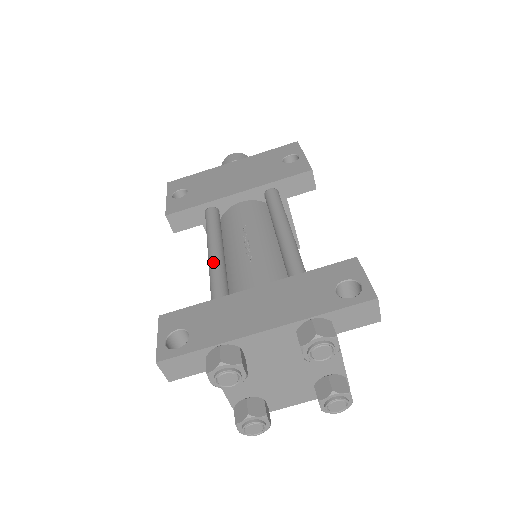
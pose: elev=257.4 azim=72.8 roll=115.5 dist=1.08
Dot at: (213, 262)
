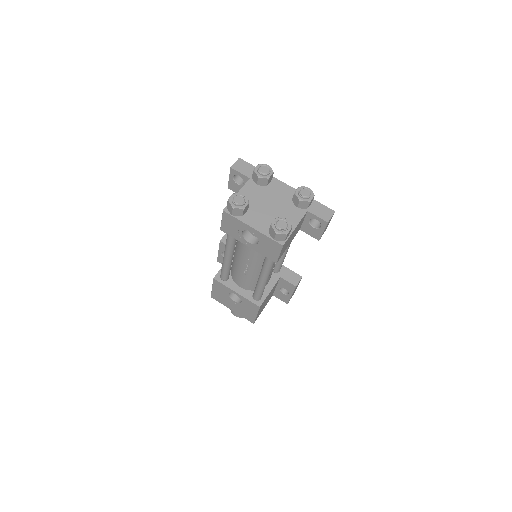
Dot at: occluded
